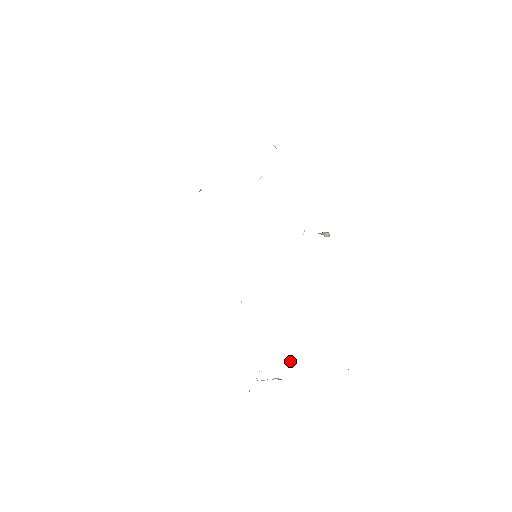
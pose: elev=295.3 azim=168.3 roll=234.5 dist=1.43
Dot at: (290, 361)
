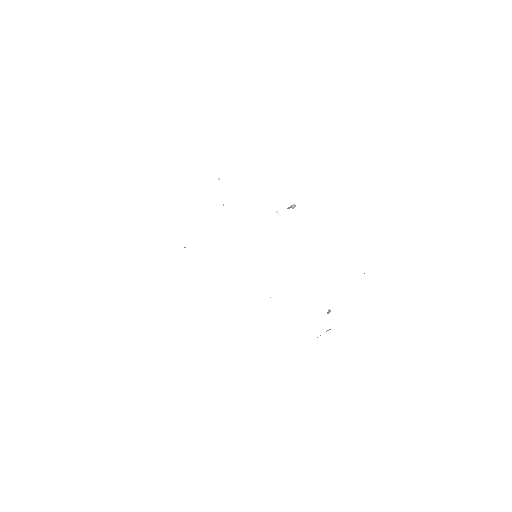
Dot at: (329, 310)
